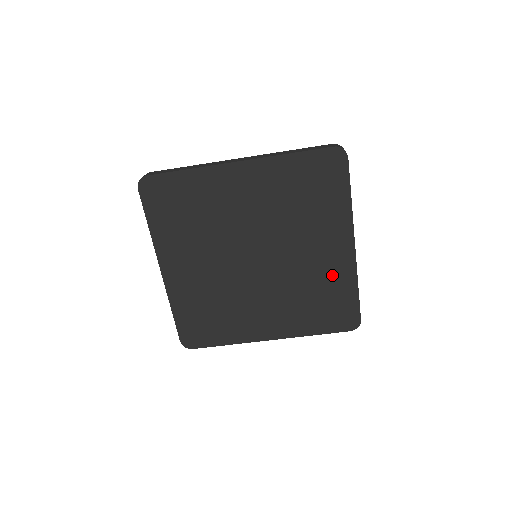
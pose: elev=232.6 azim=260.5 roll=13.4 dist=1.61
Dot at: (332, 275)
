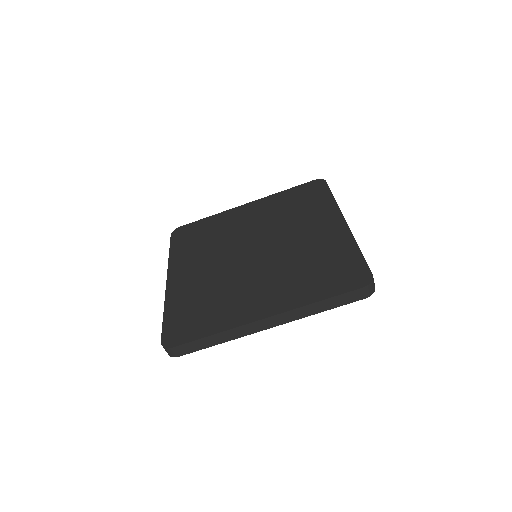
Dot at: (328, 245)
